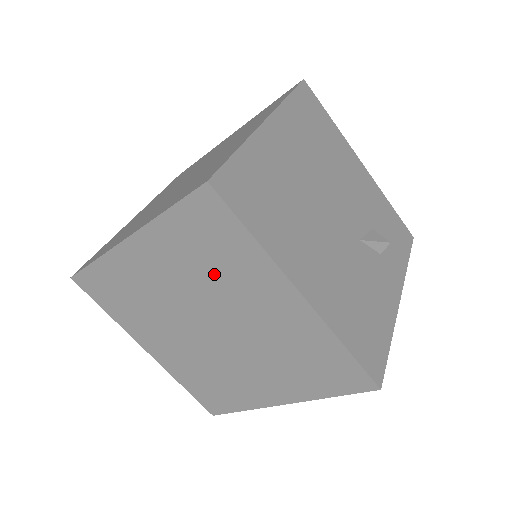
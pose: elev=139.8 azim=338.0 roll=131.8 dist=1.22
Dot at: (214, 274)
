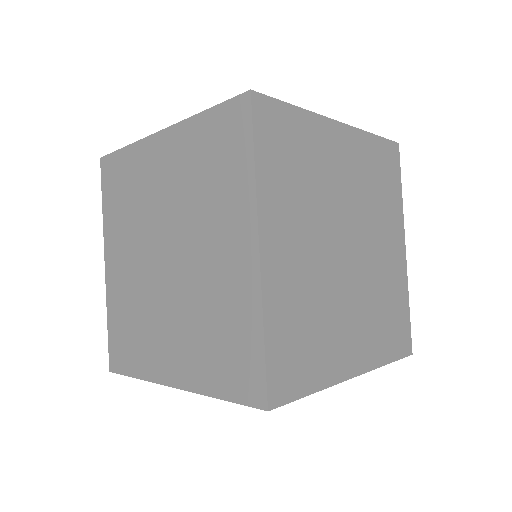
Dot at: (135, 205)
